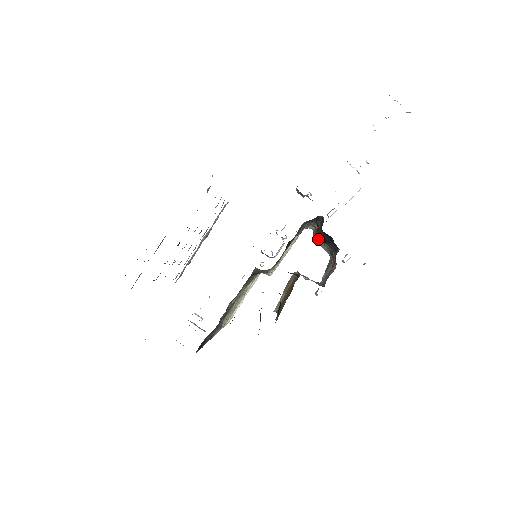
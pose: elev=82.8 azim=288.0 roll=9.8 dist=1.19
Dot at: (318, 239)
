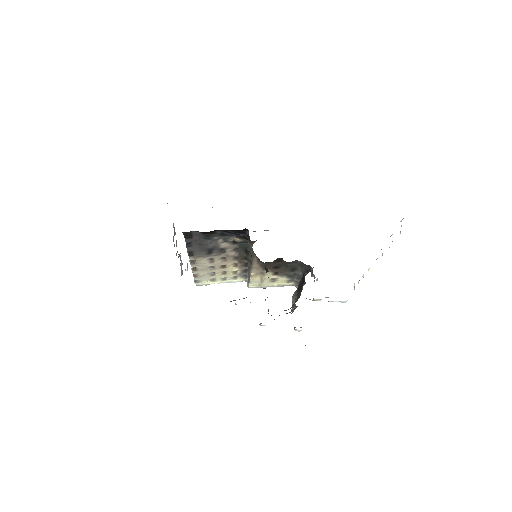
Dot at: (295, 294)
